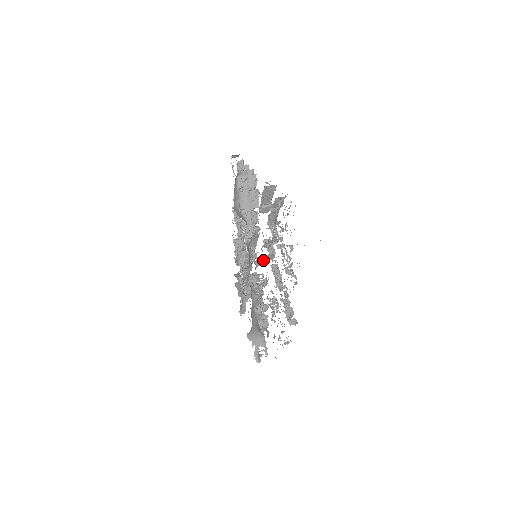
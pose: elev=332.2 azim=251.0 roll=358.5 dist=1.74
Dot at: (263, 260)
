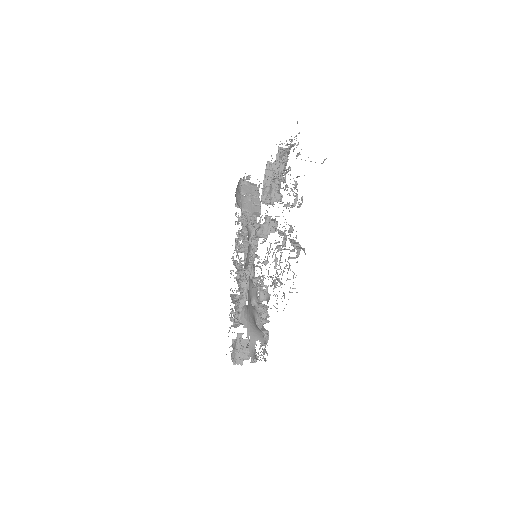
Dot at: (264, 227)
